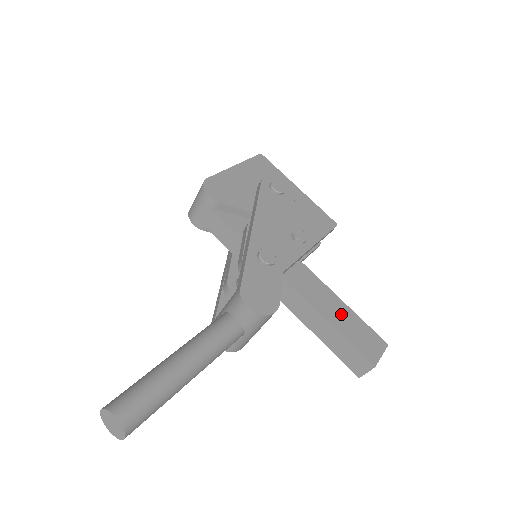
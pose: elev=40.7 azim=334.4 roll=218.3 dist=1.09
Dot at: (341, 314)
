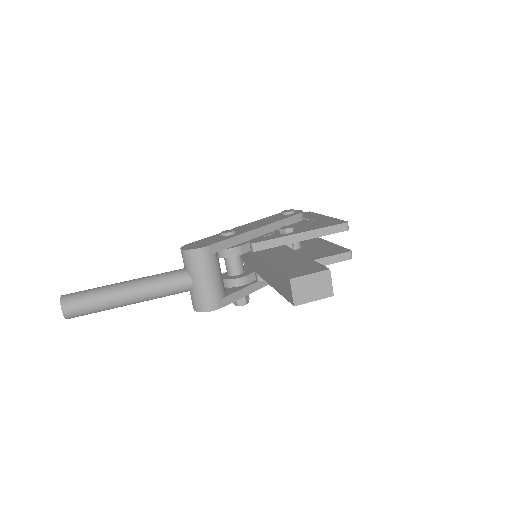
Dot at: (291, 260)
